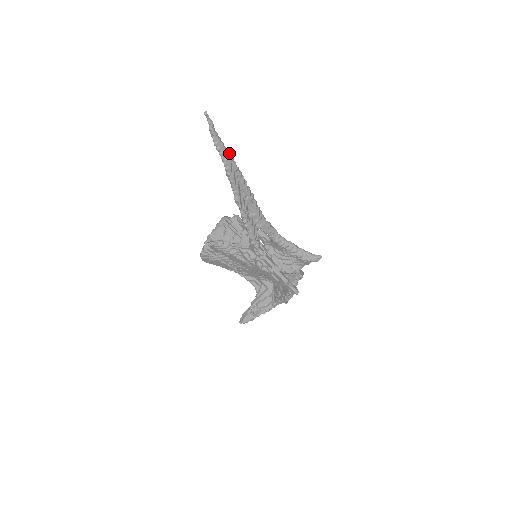
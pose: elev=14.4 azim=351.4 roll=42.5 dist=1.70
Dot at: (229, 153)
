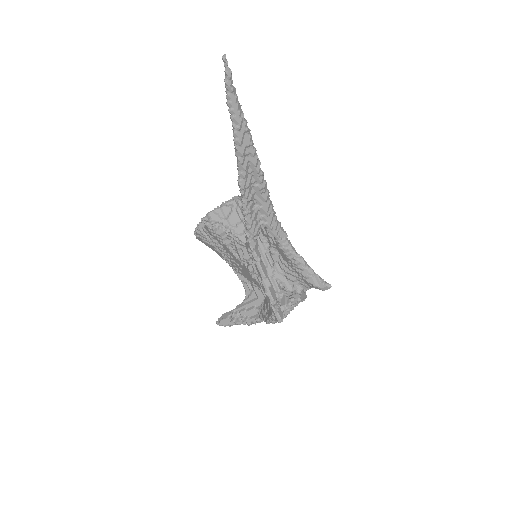
Dot at: (245, 120)
